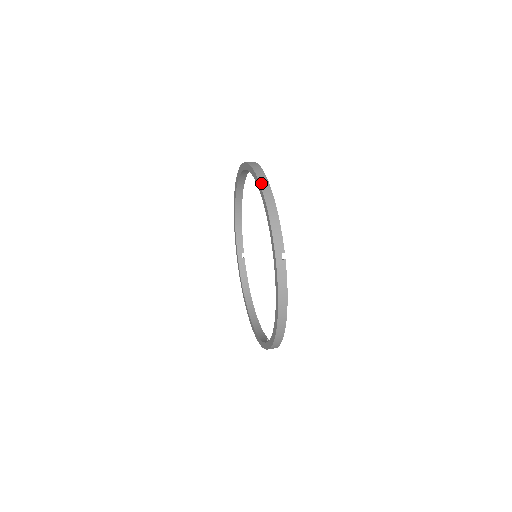
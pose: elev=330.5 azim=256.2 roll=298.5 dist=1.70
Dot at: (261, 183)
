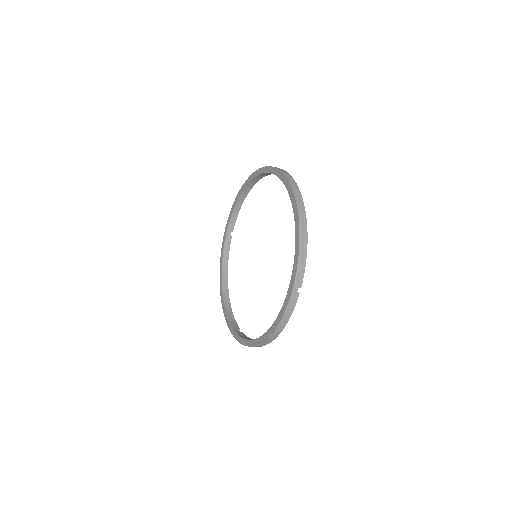
Dot at: occluded
